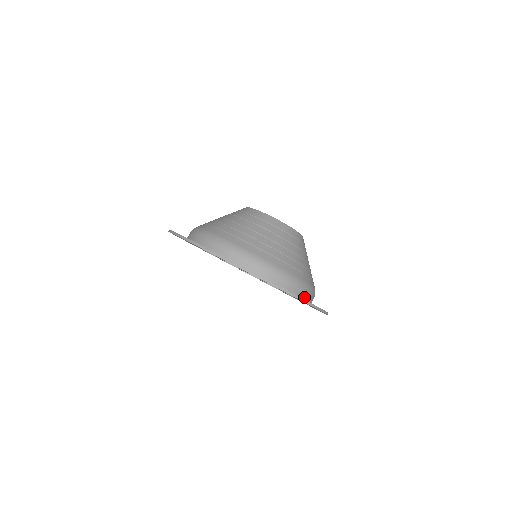
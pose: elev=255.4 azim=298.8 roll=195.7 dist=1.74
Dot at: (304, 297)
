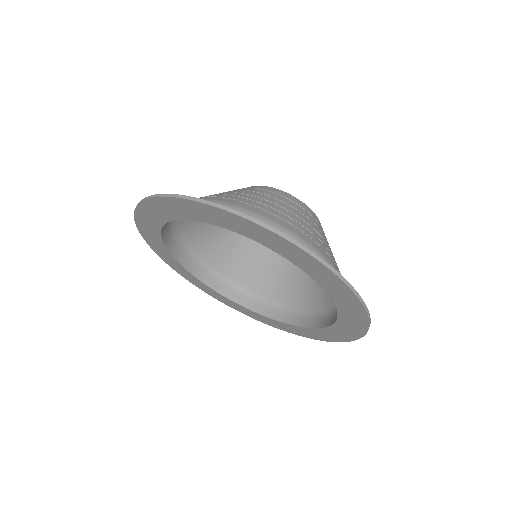
Dot at: occluded
